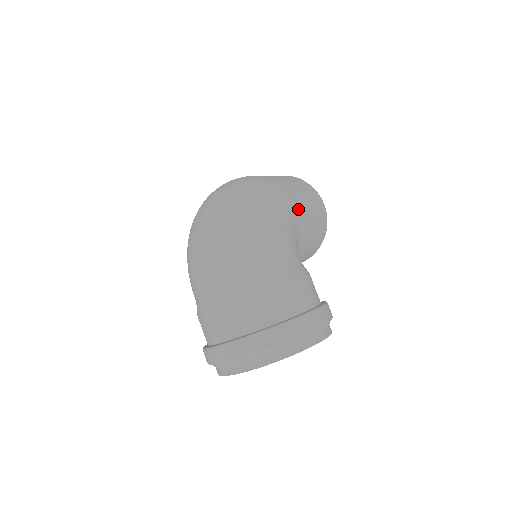
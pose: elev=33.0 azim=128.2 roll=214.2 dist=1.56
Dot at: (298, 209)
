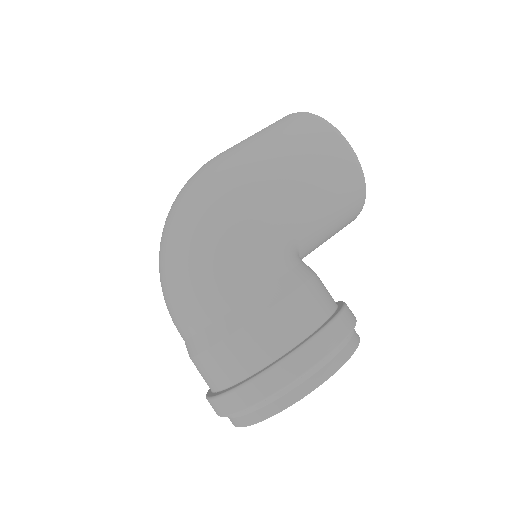
Dot at: (277, 189)
